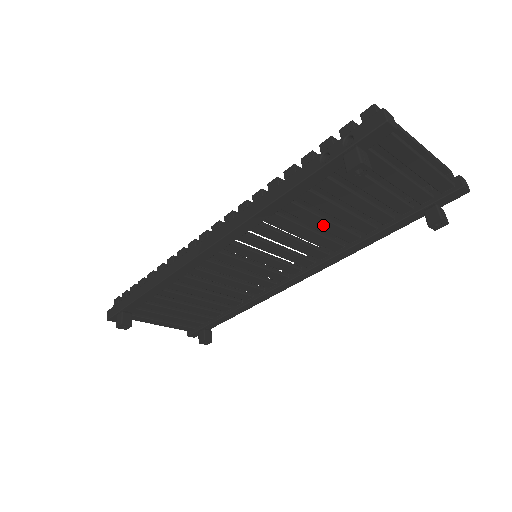
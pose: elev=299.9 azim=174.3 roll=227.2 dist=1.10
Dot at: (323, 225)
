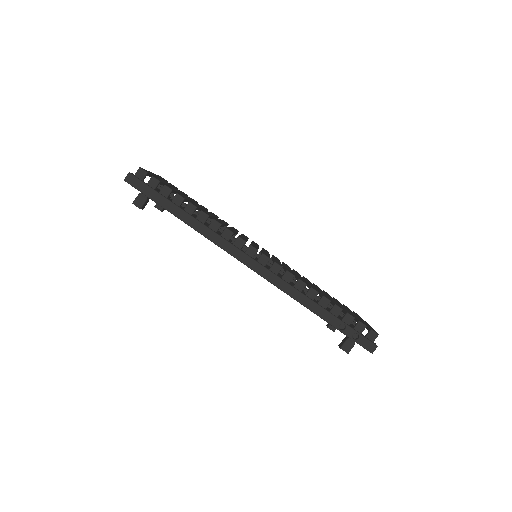
Dot at: occluded
